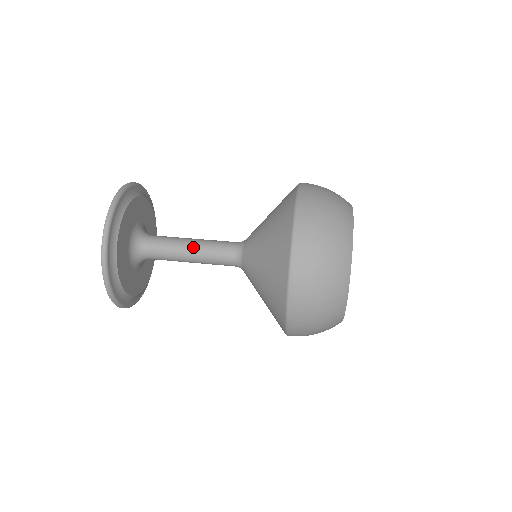
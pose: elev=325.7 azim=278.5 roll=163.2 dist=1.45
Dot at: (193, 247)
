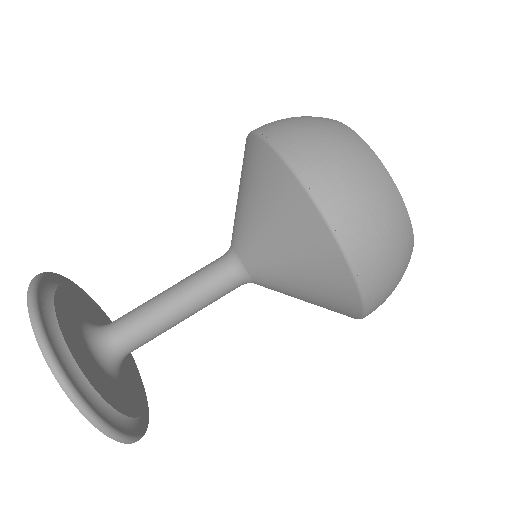
Dot at: (177, 303)
